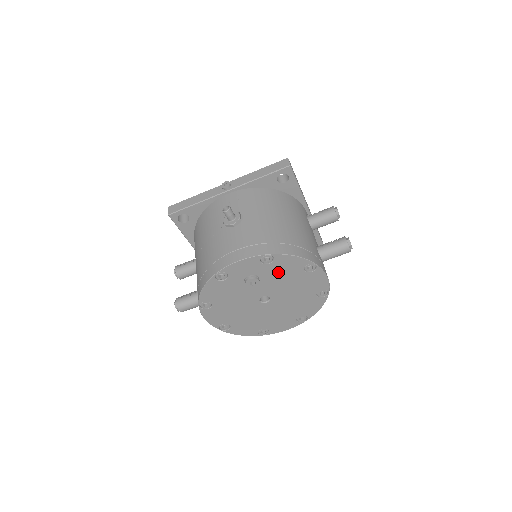
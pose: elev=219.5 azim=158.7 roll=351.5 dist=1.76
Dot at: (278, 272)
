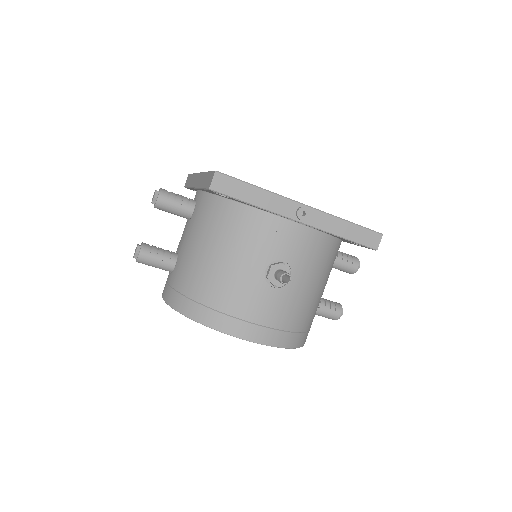
Dot at: occluded
